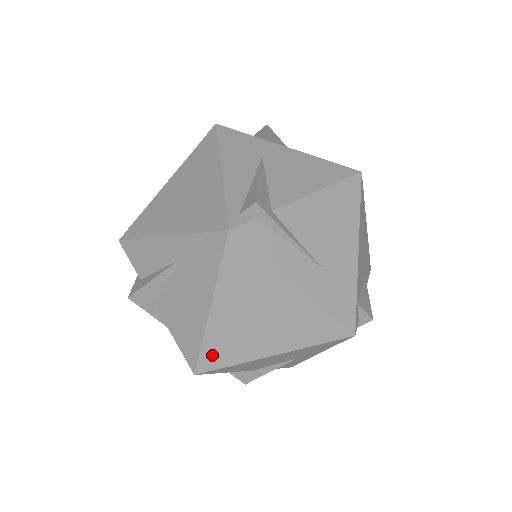
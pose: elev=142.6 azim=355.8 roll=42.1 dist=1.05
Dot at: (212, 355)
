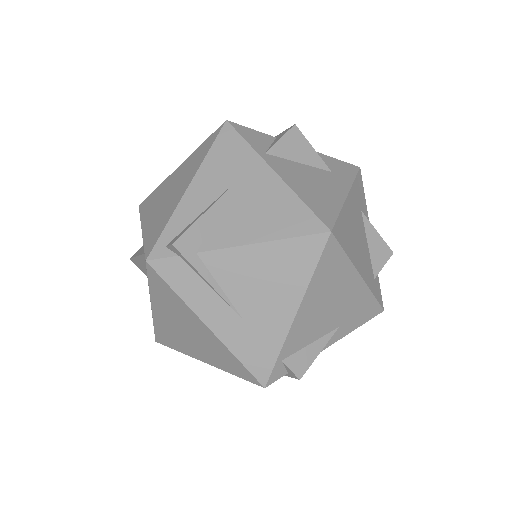
Dot at: (163, 336)
